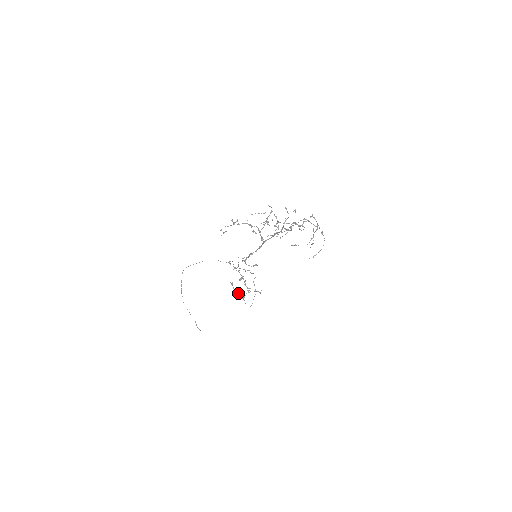
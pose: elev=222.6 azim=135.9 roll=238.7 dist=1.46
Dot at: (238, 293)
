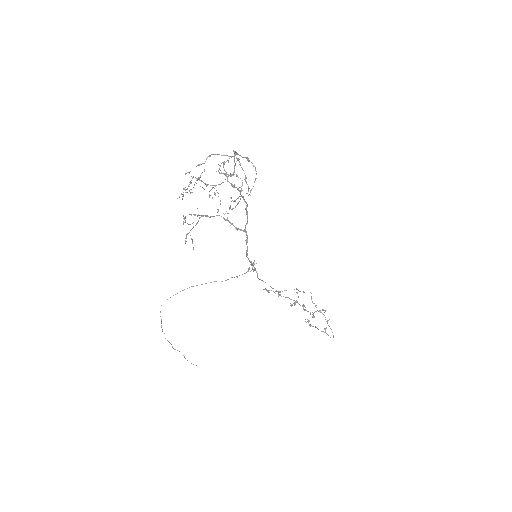
Dot at: occluded
